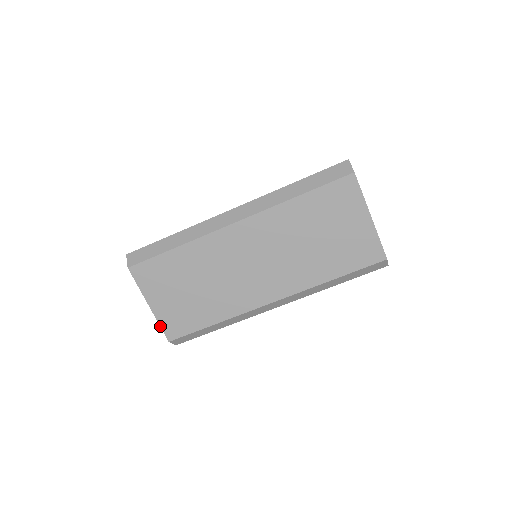
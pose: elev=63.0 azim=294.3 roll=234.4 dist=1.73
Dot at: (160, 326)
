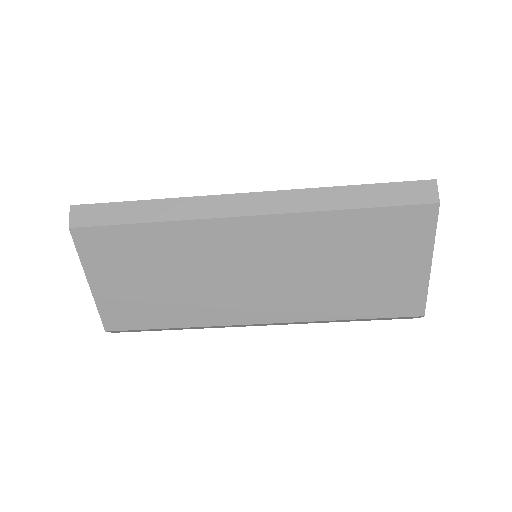
Dot at: (98, 311)
